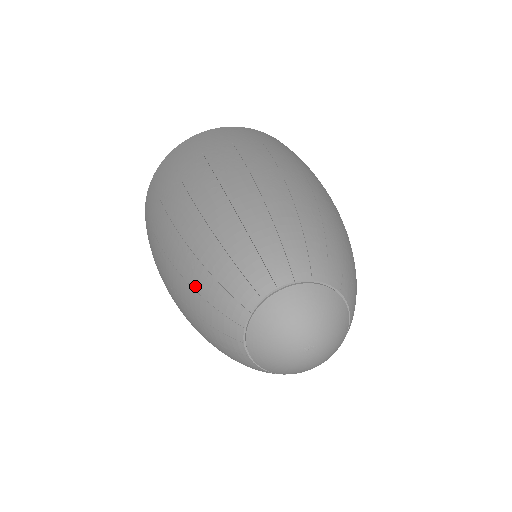
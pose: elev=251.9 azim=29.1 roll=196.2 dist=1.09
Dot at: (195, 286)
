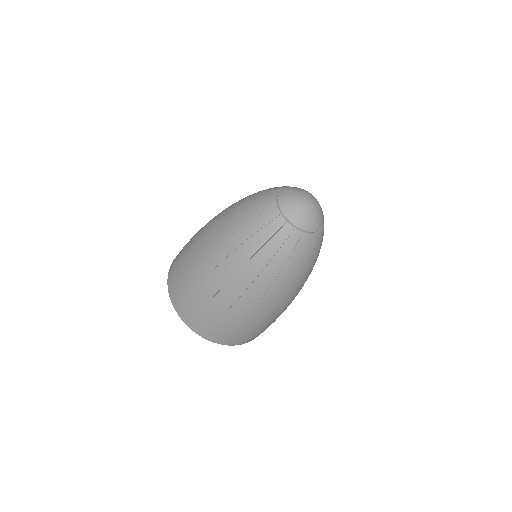
Dot at: (246, 237)
